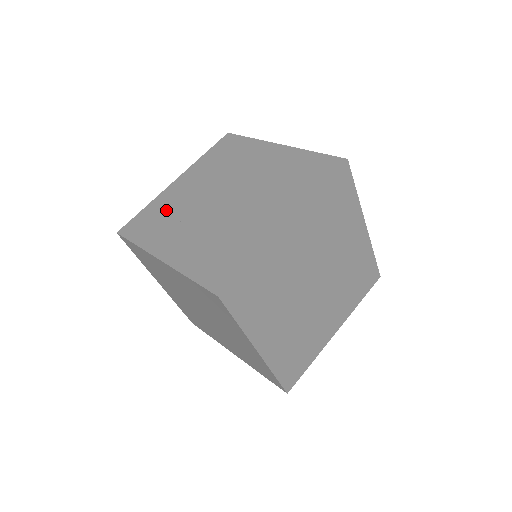
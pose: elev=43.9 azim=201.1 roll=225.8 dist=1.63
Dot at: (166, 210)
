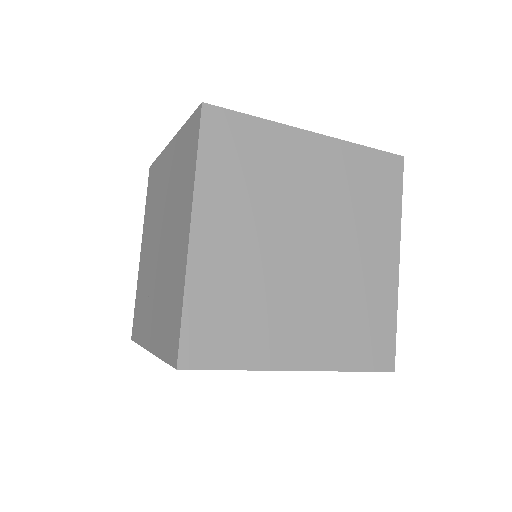
Dot at: (142, 290)
